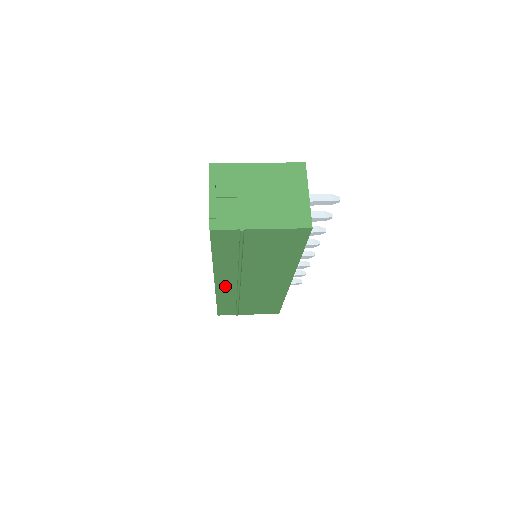
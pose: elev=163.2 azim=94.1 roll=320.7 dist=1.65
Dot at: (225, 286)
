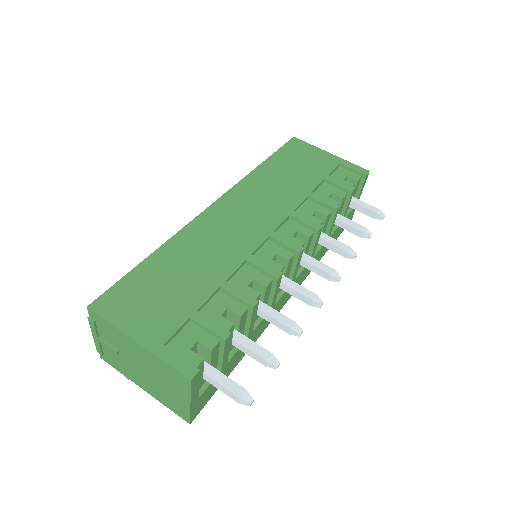
Dot at: occluded
